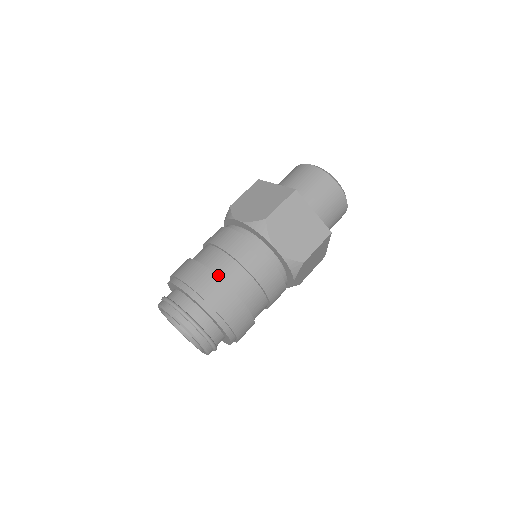
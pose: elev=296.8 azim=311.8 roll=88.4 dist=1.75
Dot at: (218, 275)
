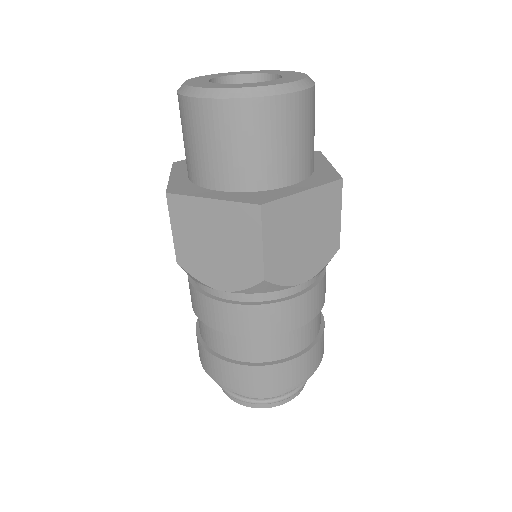
Dot at: (269, 360)
